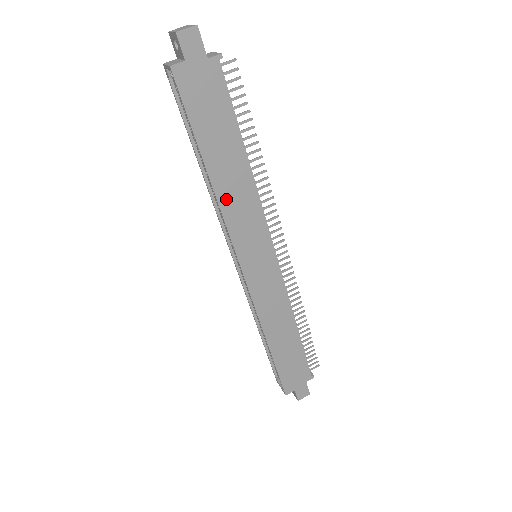
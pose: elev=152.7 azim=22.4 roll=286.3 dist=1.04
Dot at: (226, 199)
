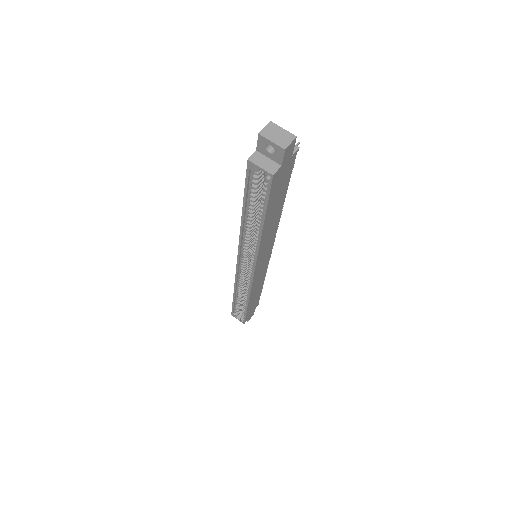
Dot at: (264, 238)
